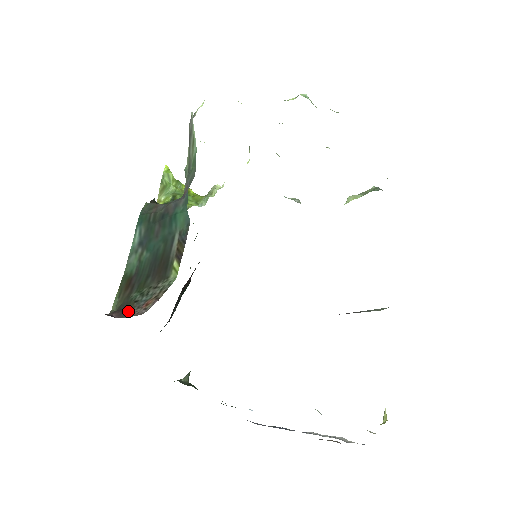
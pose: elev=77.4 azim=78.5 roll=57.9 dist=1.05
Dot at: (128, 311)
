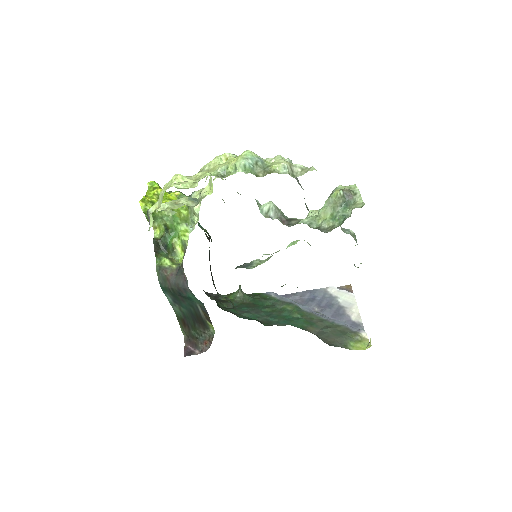
Dot at: (196, 344)
